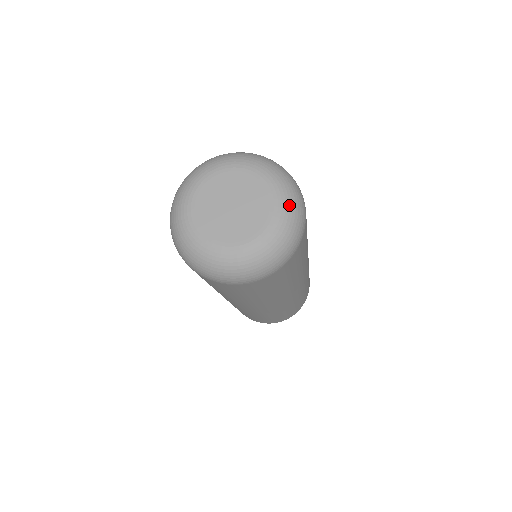
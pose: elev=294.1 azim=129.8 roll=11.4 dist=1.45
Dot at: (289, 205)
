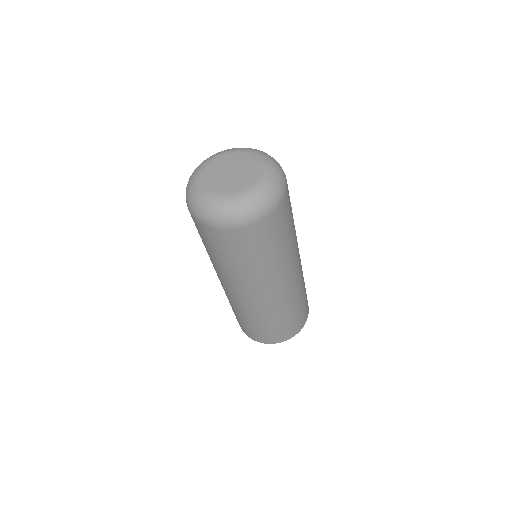
Dot at: (268, 158)
